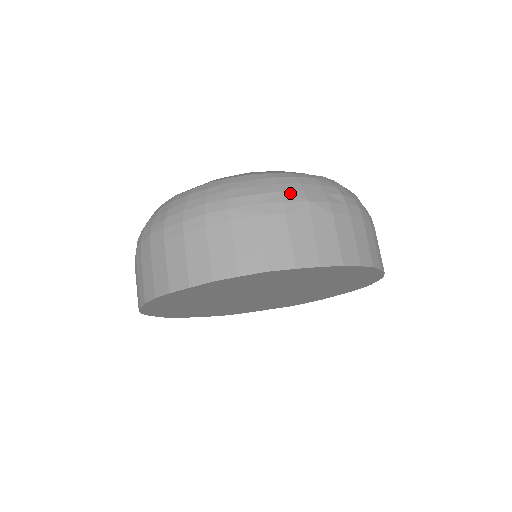
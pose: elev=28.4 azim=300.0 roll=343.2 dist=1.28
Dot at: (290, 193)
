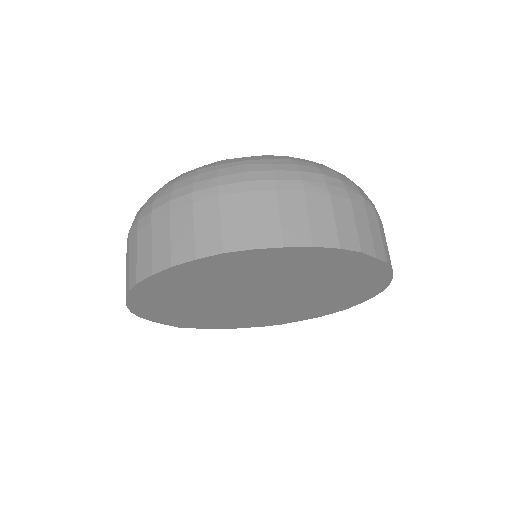
Dot at: (350, 184)
